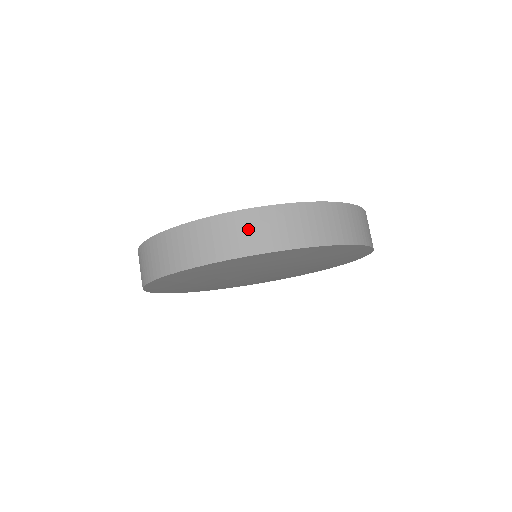
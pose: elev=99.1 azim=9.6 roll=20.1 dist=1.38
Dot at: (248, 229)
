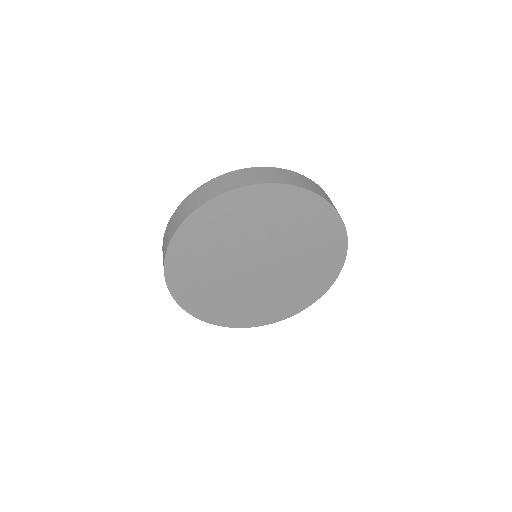
Dot at: (304, 181)
